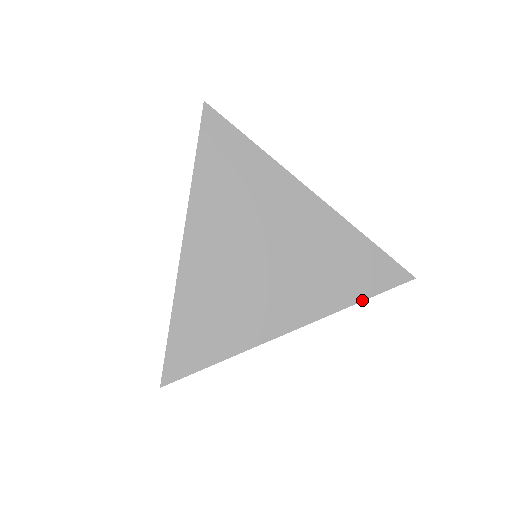
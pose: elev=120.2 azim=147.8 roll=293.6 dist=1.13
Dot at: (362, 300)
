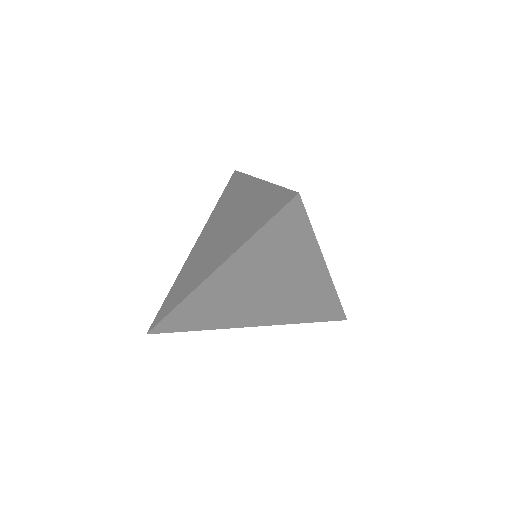
Dot at: (307, 322)
